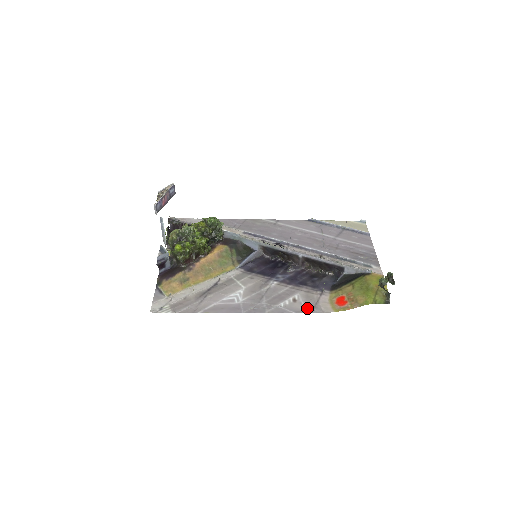
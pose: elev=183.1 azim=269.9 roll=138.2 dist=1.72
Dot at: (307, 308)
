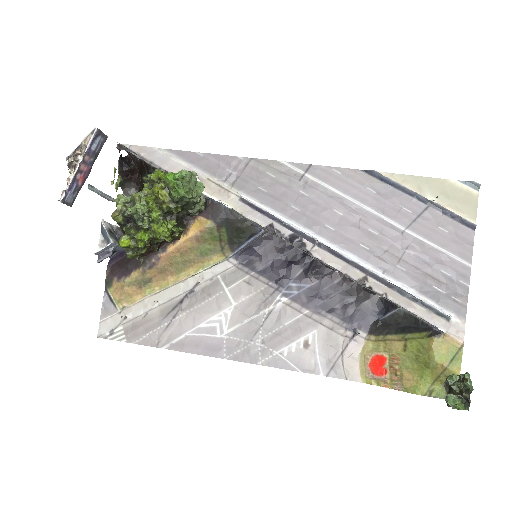
Dot at: (322, 365)
